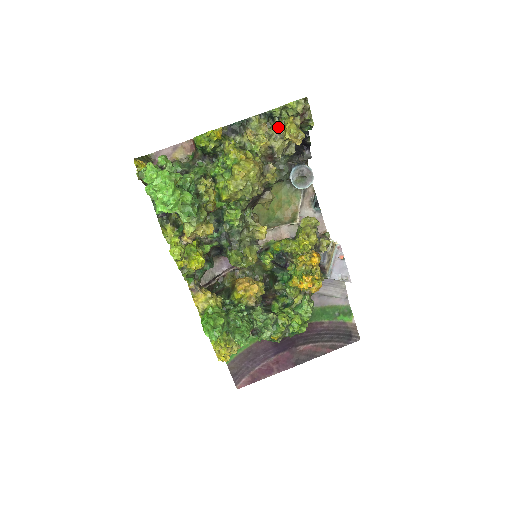
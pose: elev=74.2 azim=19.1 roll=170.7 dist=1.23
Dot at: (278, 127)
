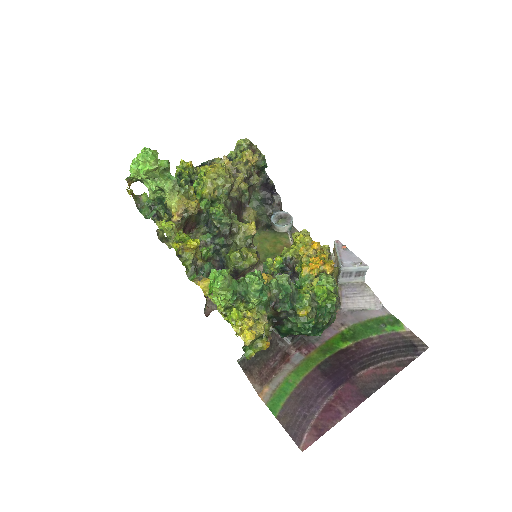
Dot at: (236, 159)
